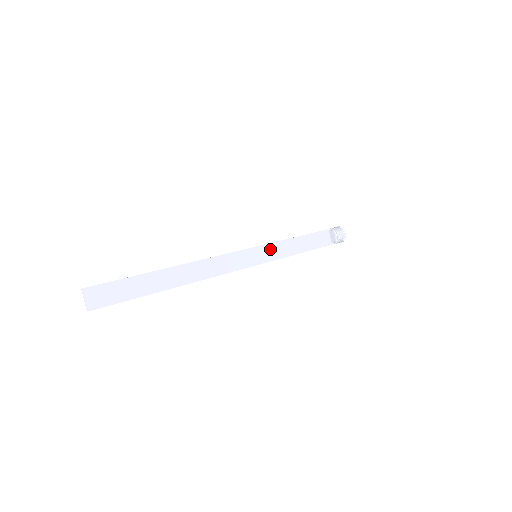
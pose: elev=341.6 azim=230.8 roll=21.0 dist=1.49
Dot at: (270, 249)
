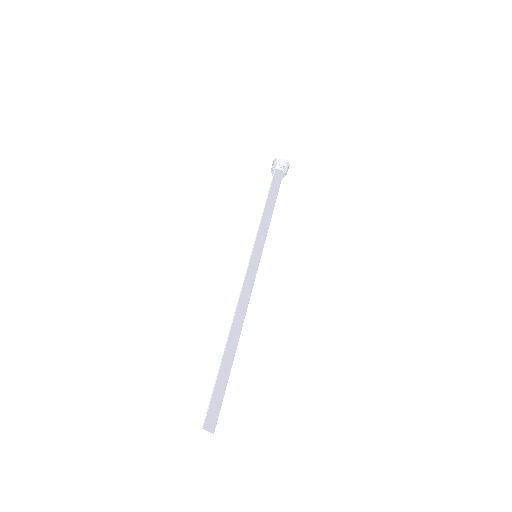
Dot at: (259, 238)
